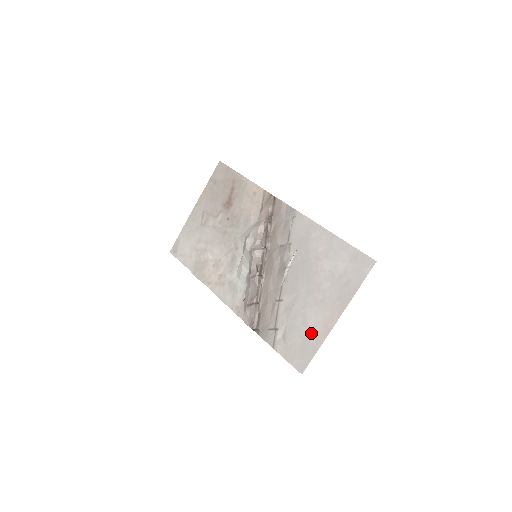
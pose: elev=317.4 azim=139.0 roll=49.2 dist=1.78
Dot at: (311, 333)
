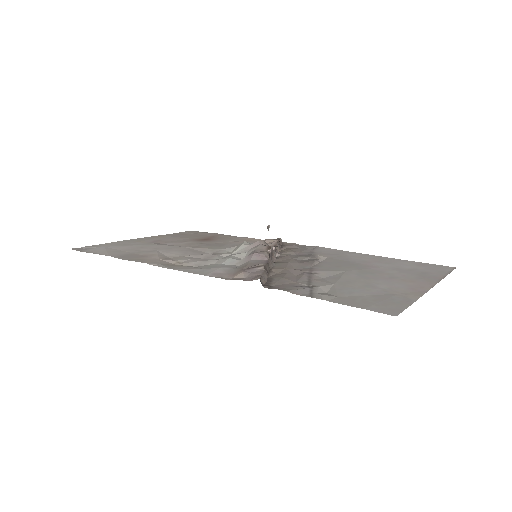
Dot at: (389, 291)
